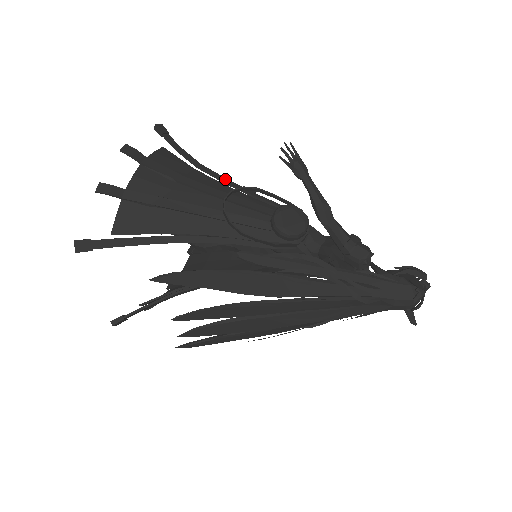
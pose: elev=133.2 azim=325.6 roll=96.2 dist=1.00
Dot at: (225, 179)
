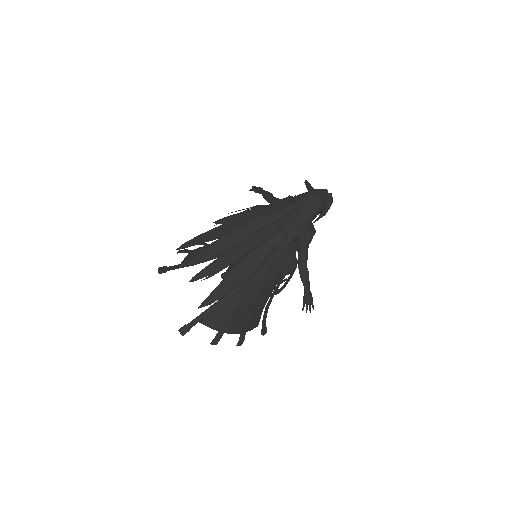
Dot at: occluded
